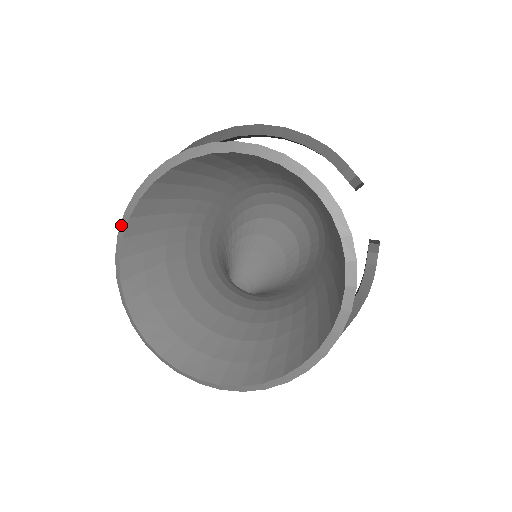
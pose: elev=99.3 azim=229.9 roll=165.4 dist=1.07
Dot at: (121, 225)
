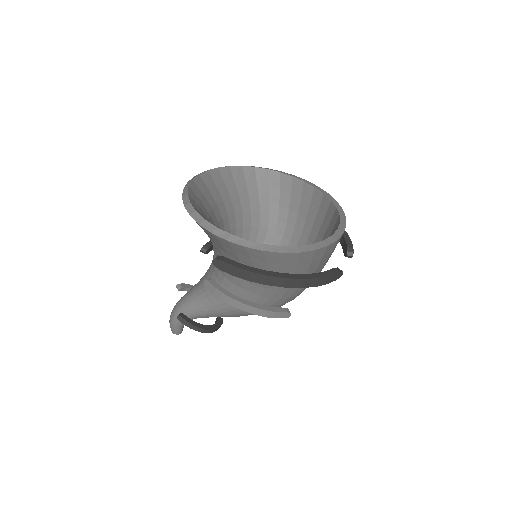
Dot at: (233, 166)
